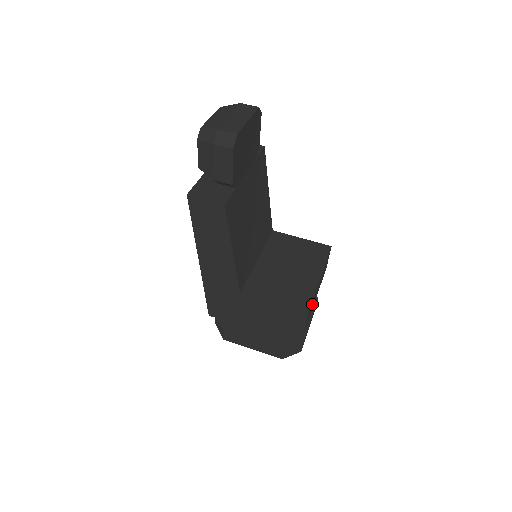
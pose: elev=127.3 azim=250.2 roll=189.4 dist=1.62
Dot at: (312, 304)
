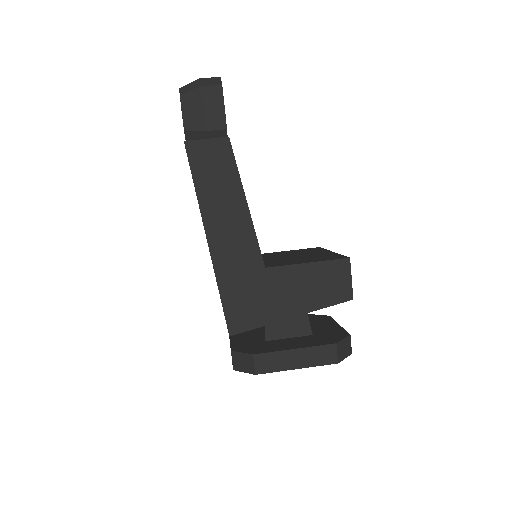
Dot at: occluded
